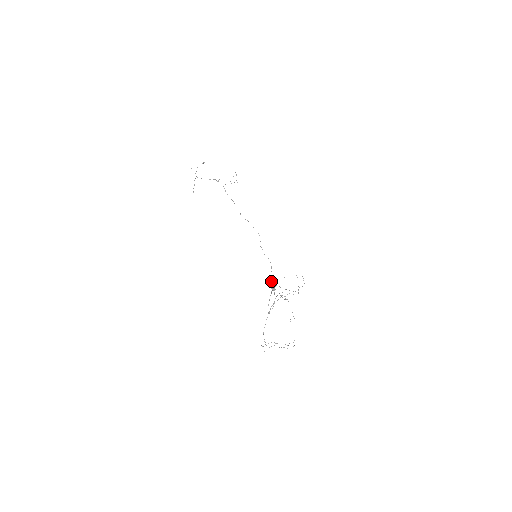
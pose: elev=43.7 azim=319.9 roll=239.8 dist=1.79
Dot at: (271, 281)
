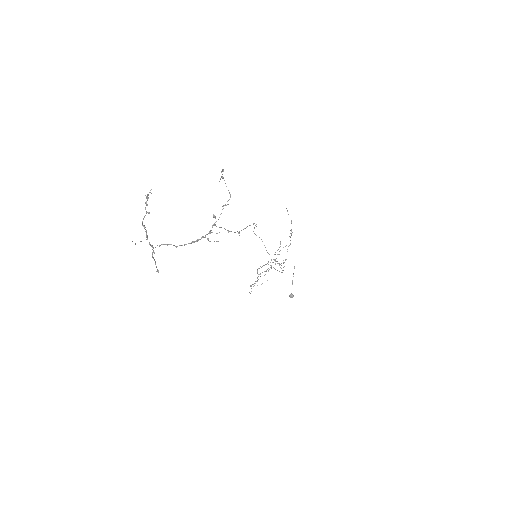
Dot at: (274, 268)
